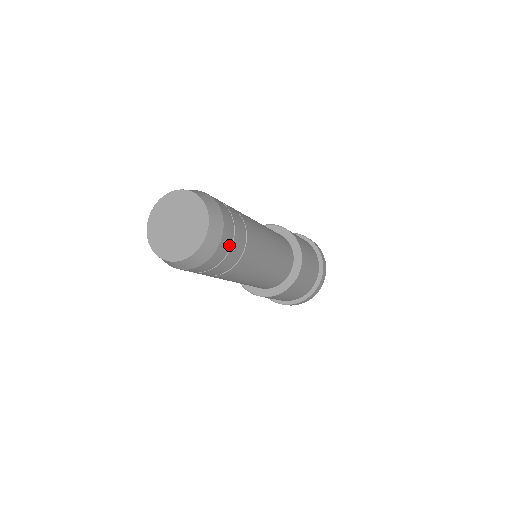
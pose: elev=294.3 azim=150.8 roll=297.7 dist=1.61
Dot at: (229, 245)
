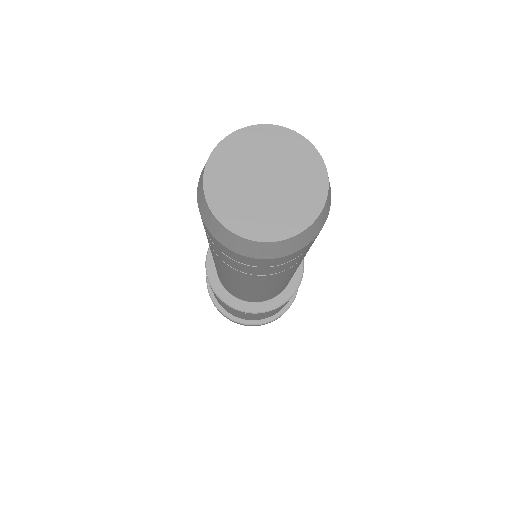
Dot at: occluded
